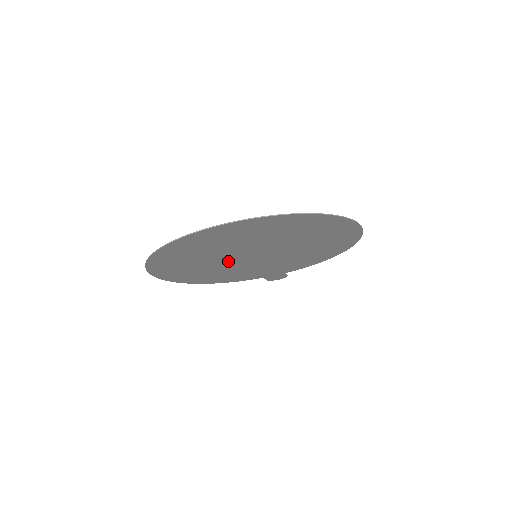
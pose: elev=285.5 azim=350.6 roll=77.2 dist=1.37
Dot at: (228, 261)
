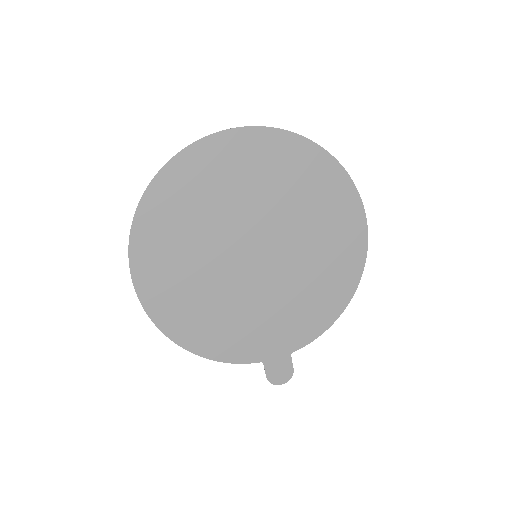
Dot at: (224, 260)
